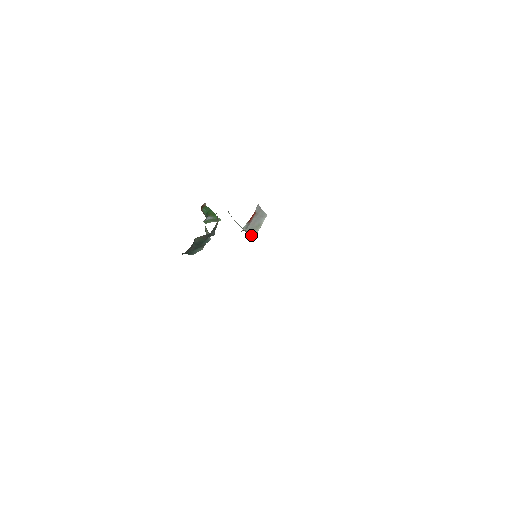
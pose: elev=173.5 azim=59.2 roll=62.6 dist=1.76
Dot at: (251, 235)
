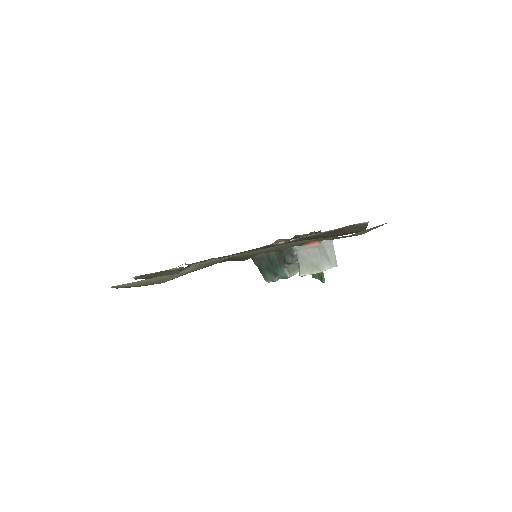
Dot at: (299, 269)
